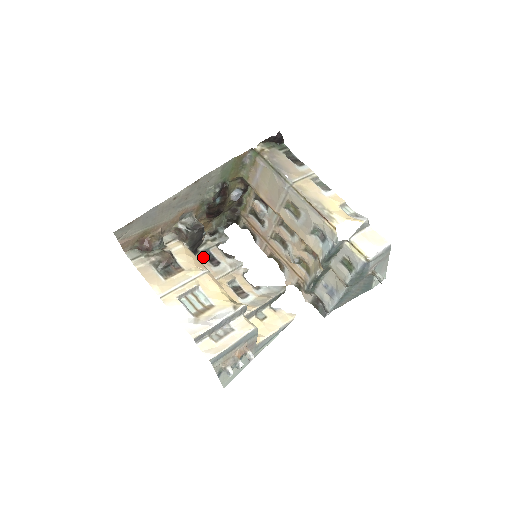
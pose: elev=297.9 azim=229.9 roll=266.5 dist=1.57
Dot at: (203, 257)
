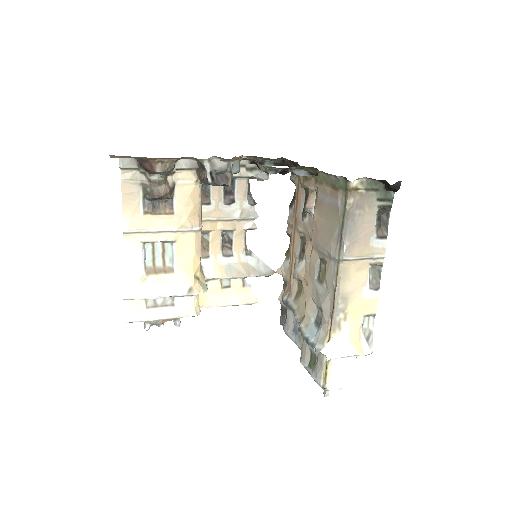
Dot at: occluded
